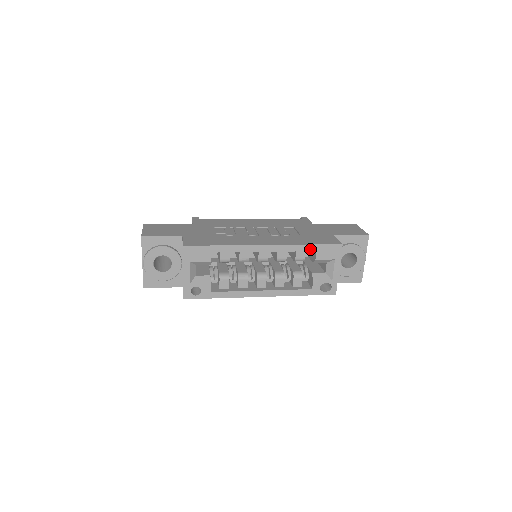
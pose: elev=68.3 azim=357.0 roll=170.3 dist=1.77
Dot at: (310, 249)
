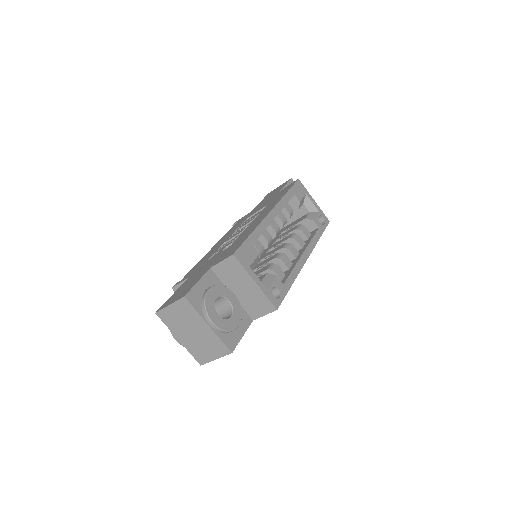
Dot at: (291, 195)
